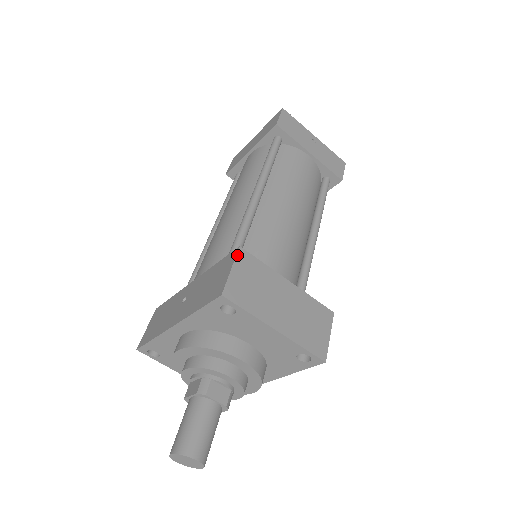
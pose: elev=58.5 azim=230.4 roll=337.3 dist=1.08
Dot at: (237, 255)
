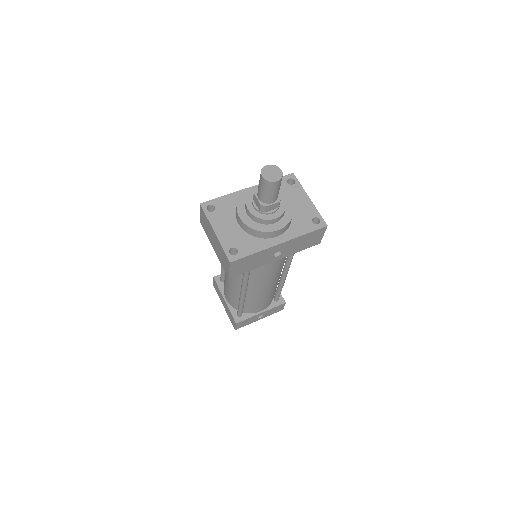
Dot at: occluded
